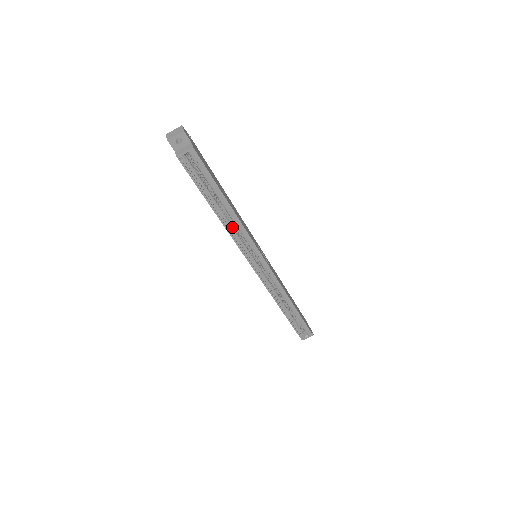
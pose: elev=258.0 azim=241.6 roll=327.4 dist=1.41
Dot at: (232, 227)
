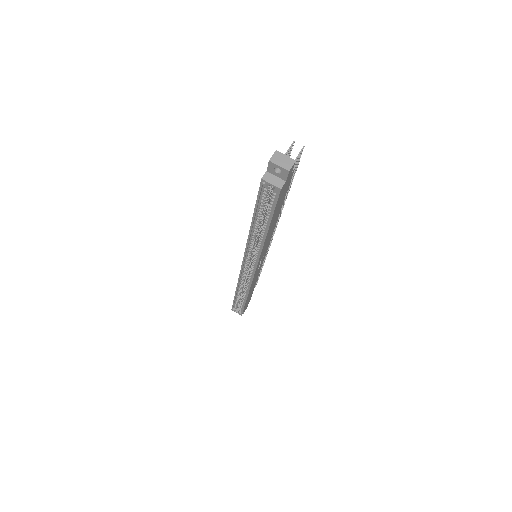
Dot at: (255, 239)
